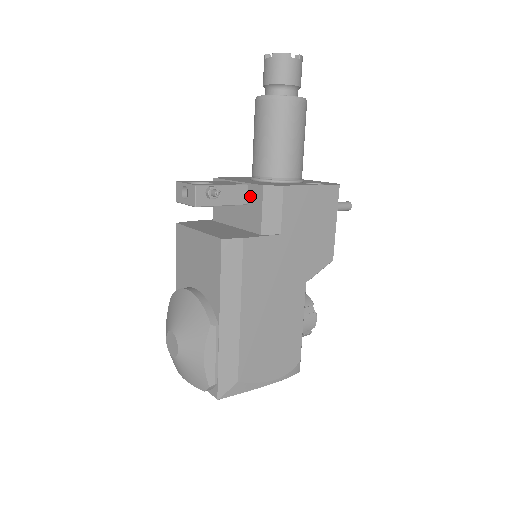
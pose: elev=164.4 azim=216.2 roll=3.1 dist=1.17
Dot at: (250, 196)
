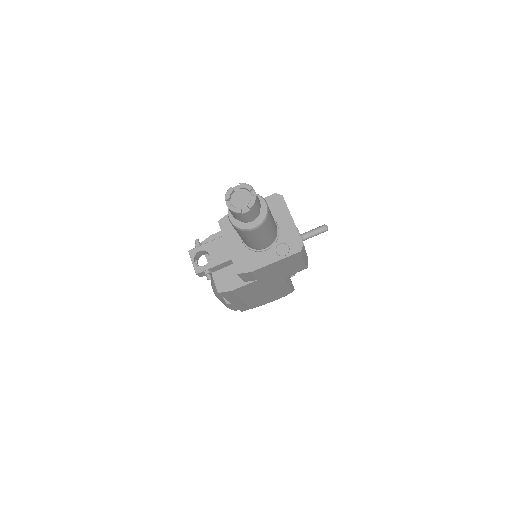
Dot at: occluded
